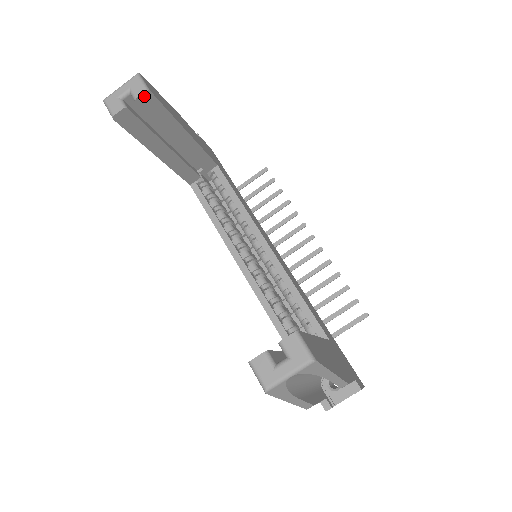
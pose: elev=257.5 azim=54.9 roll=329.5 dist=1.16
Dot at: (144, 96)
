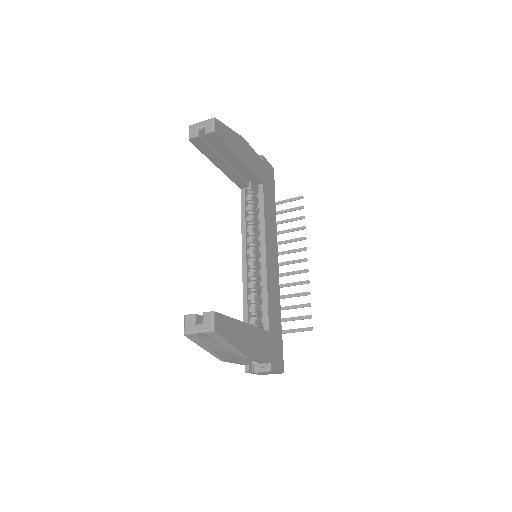
Dot at: (211, 134)
